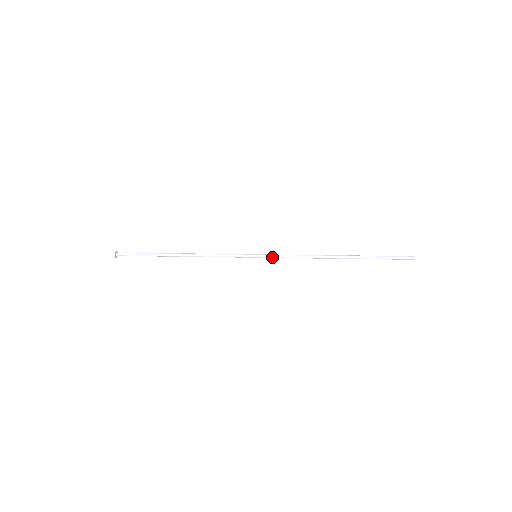
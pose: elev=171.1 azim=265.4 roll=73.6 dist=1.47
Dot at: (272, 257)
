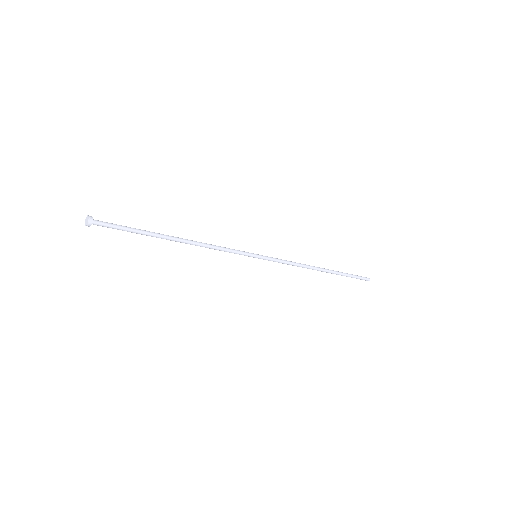
Dot at: (271, 258)
